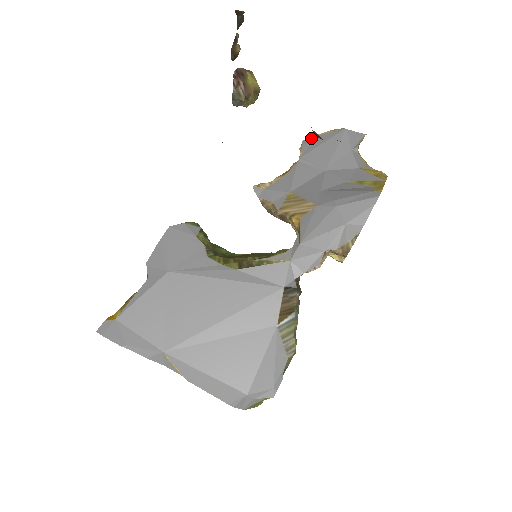
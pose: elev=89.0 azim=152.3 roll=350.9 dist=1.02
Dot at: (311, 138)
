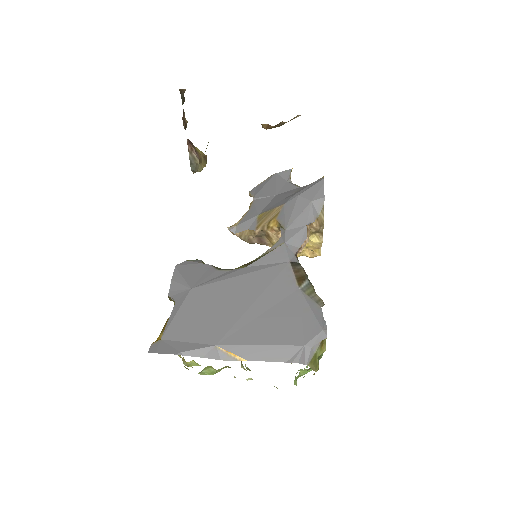
Dot at: (254, 188)
